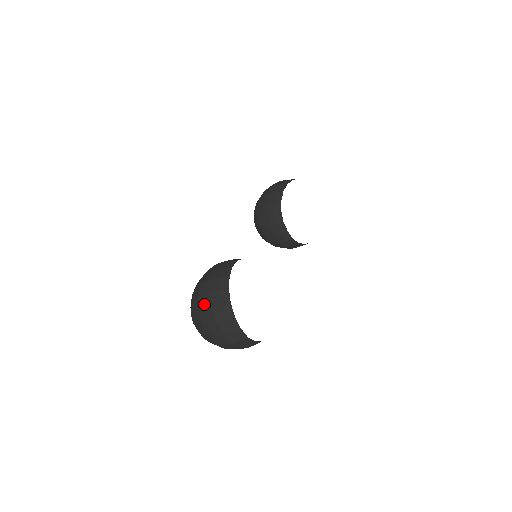
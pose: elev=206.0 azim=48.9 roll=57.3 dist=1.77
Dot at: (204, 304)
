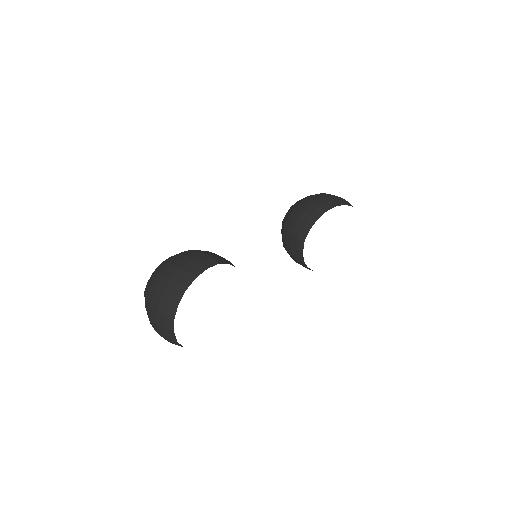
Dot at: (158, 285)
